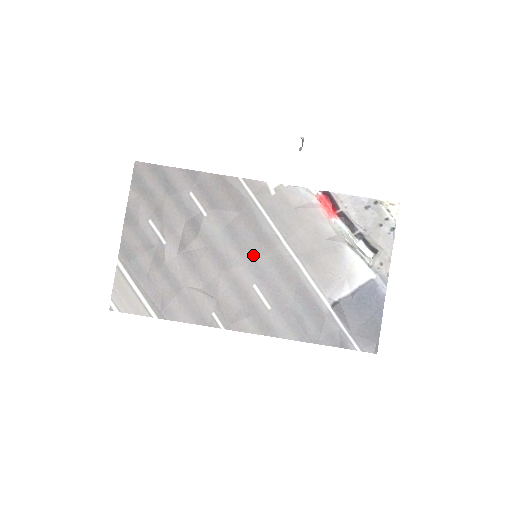
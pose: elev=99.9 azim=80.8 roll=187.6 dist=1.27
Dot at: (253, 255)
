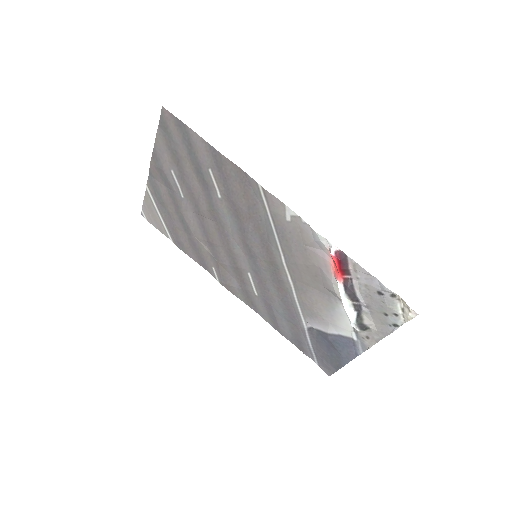
Dot at: (254, 253)
